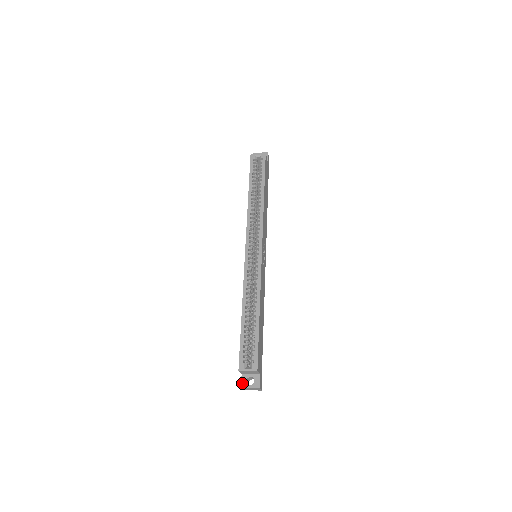
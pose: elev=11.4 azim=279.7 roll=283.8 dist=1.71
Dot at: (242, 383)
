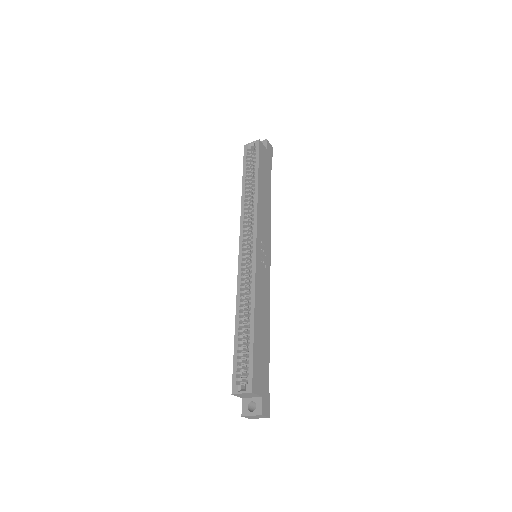
Dot at: (242, 410)
